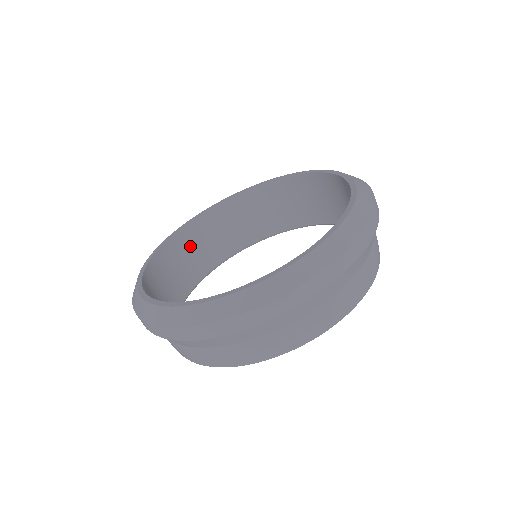
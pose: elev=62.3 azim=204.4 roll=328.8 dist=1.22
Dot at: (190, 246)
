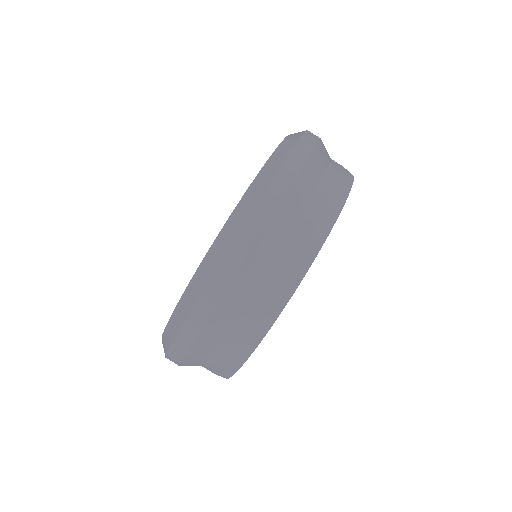
Dot at: occluded
